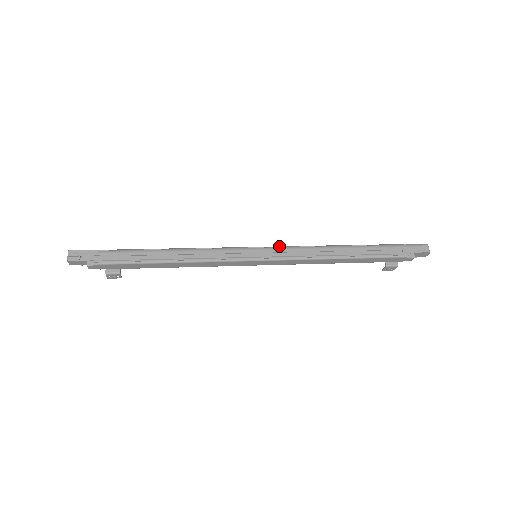
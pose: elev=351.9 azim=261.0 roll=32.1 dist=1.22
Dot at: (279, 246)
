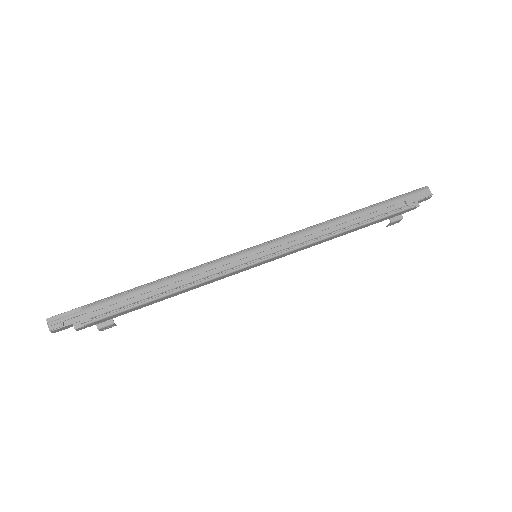
Dot at: (278, 238)
